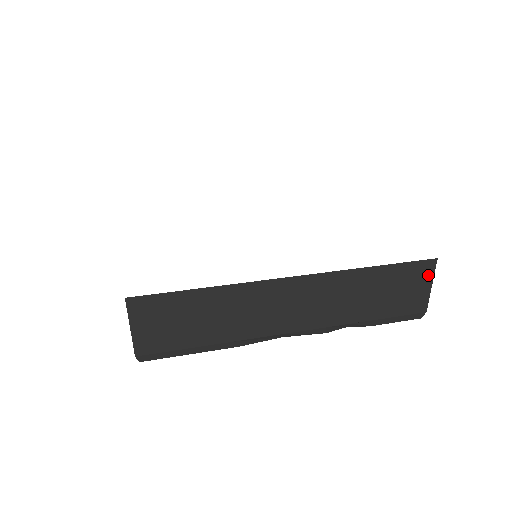
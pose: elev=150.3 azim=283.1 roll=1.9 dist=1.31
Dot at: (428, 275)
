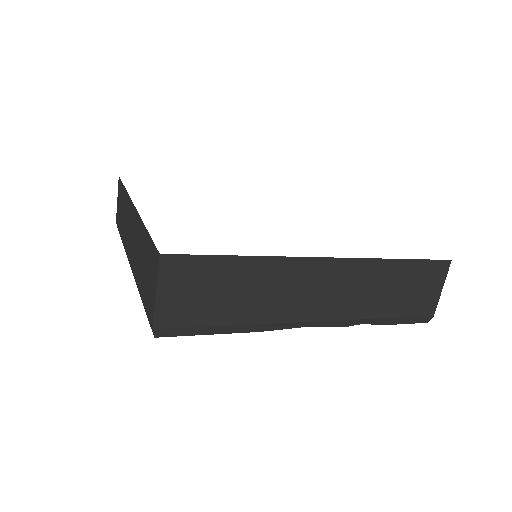
Dot at: (441, 276)
